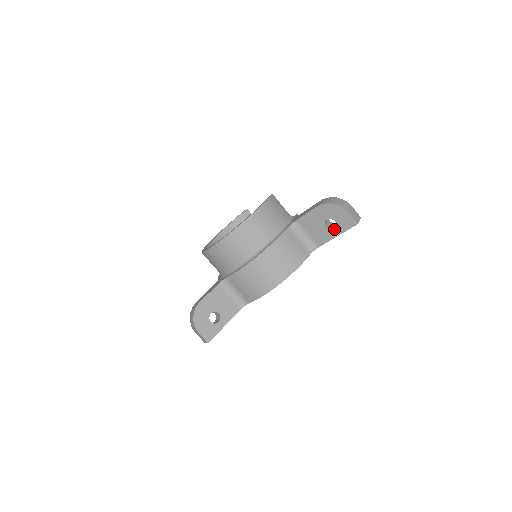
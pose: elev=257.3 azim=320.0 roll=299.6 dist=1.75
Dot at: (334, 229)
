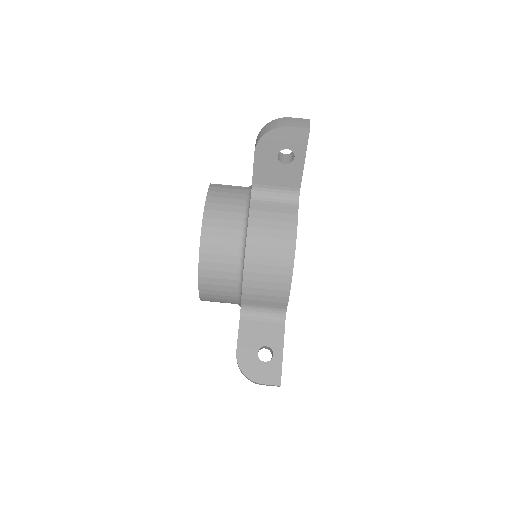
Dot at: (294, 158)
